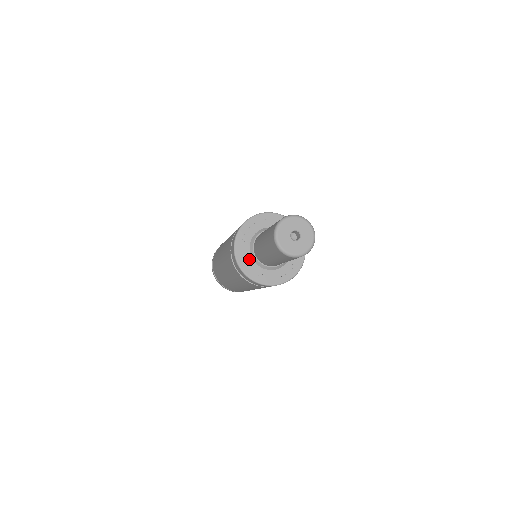
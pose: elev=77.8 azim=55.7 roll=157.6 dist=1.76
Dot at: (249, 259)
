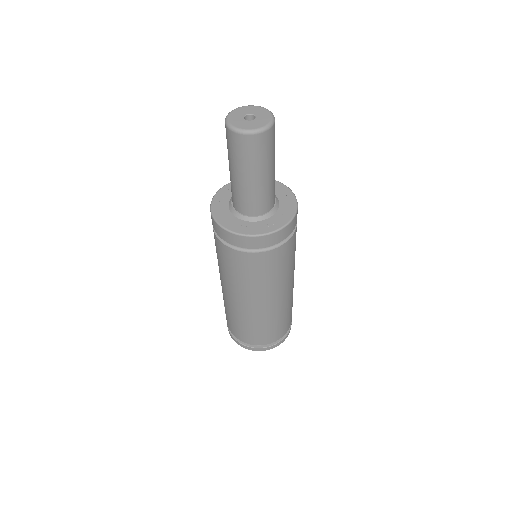
Dot at: (240, 222)
